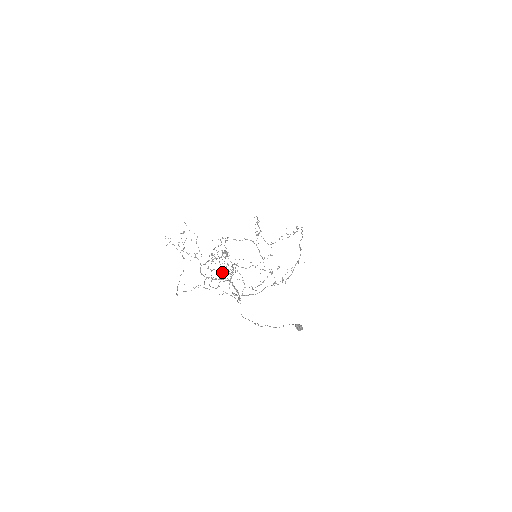
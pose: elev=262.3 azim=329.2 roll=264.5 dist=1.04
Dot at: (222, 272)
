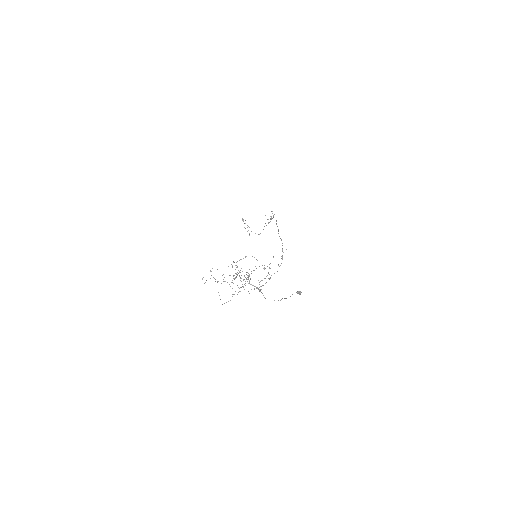
Dot at: occluded
